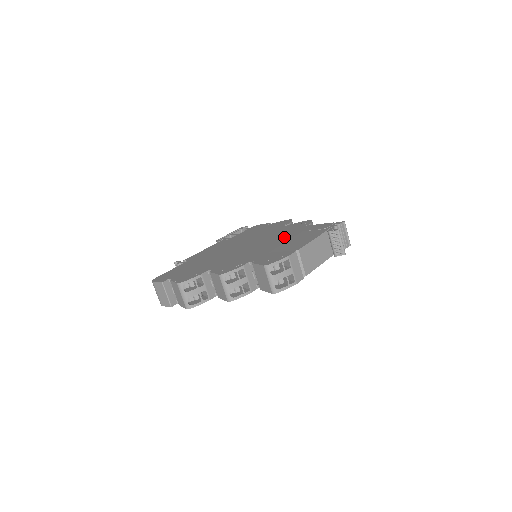
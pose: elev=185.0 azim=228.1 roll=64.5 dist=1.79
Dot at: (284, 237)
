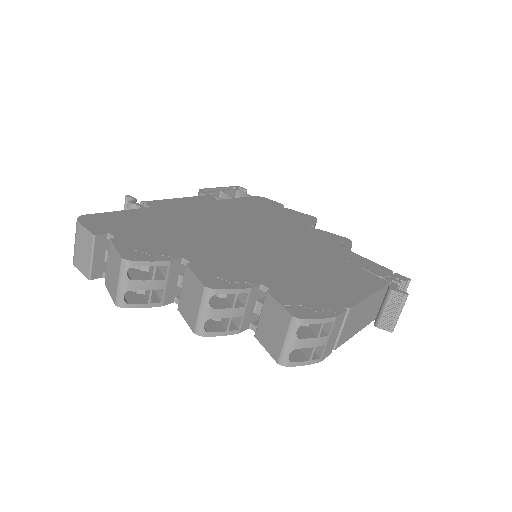
Dot at: (315, 255)
